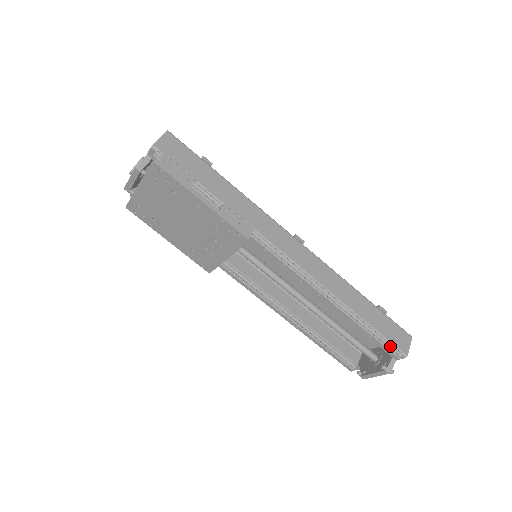
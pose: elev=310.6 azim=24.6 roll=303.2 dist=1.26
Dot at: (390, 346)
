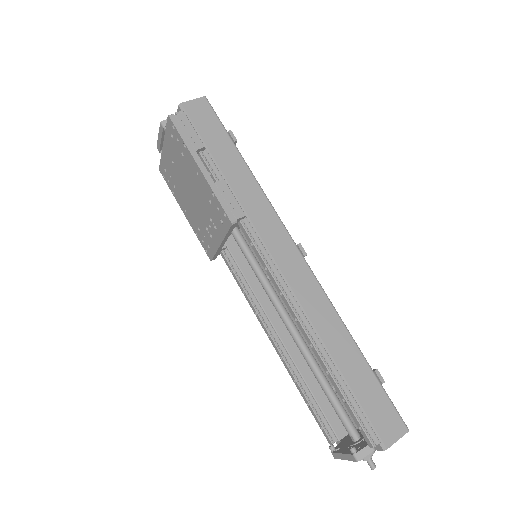
Dot at: (366, 424)
